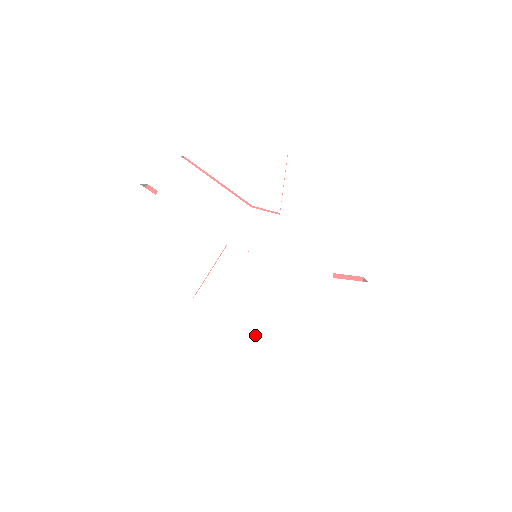
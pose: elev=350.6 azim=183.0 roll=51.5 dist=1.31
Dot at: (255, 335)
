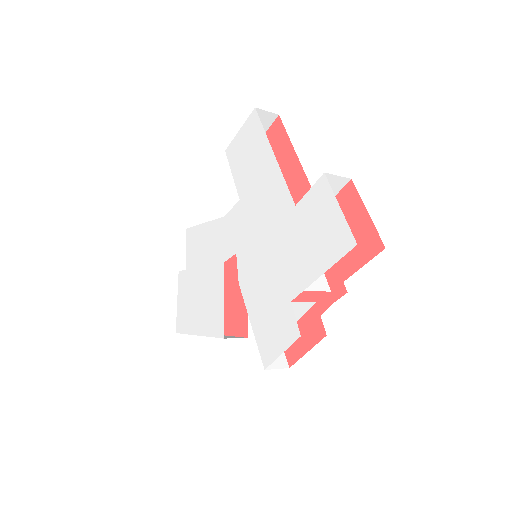
Dot at: (272, 334)
